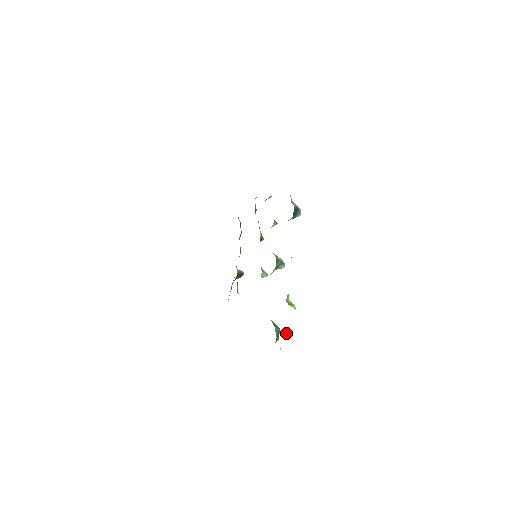
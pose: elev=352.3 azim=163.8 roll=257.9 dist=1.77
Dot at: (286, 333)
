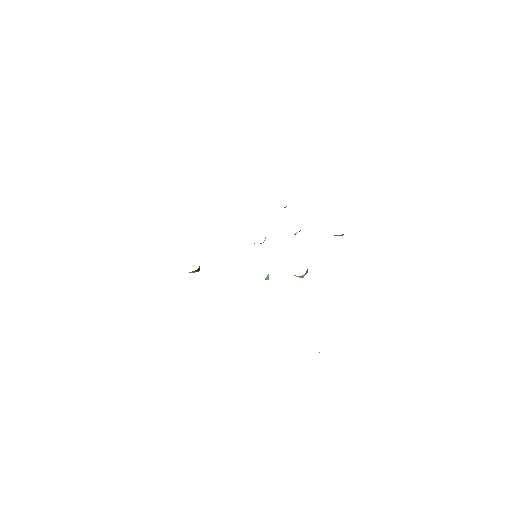
Dot at: occluded
